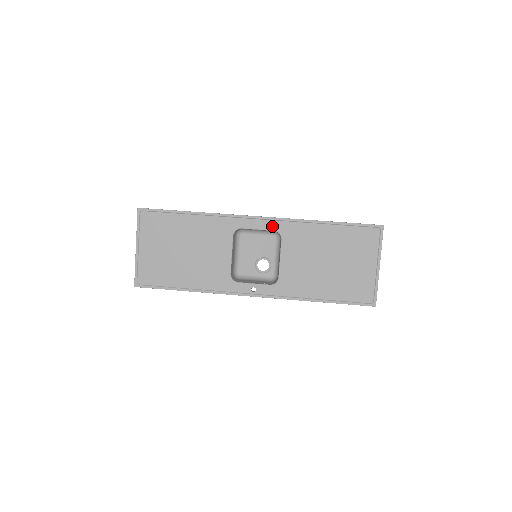
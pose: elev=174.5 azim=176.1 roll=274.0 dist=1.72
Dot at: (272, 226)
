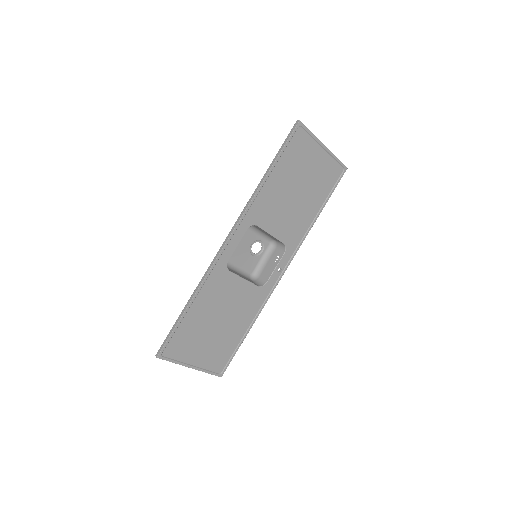
Dot at: (242, 230)
